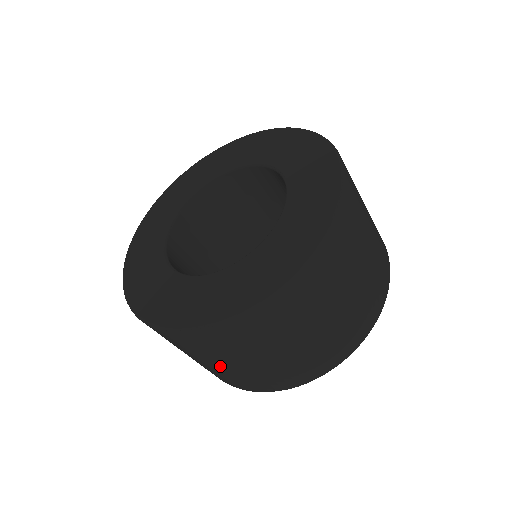
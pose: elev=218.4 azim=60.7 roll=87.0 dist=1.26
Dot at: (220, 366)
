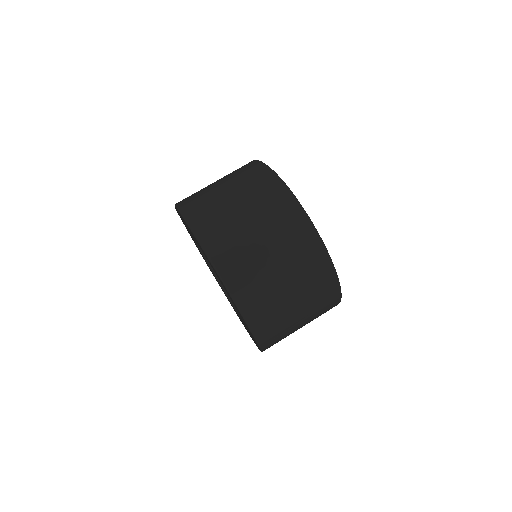
Dot at: occluded
